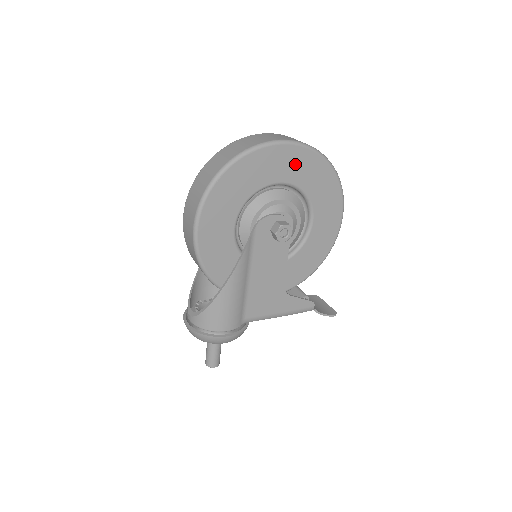
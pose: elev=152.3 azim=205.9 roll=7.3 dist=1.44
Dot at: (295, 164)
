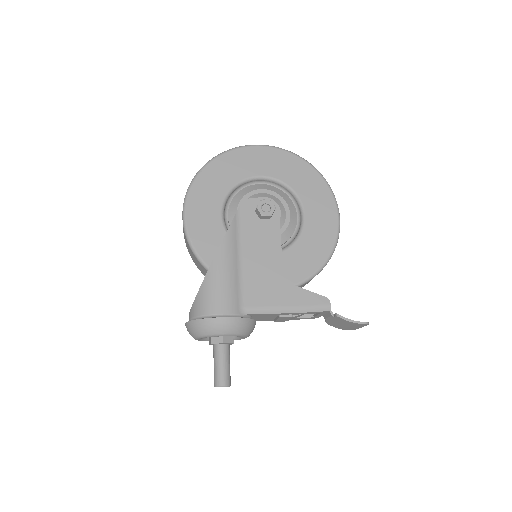
Dot at: (272, 162)
